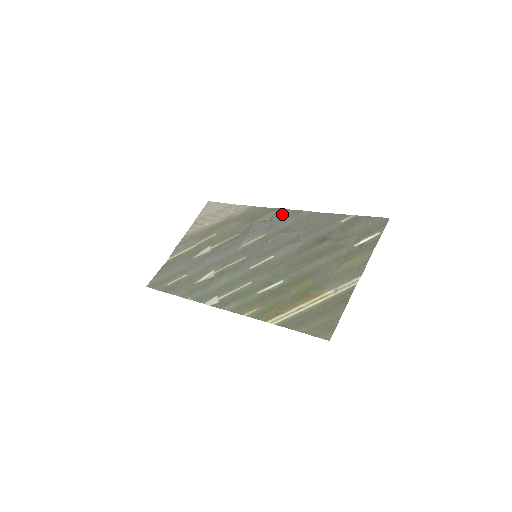
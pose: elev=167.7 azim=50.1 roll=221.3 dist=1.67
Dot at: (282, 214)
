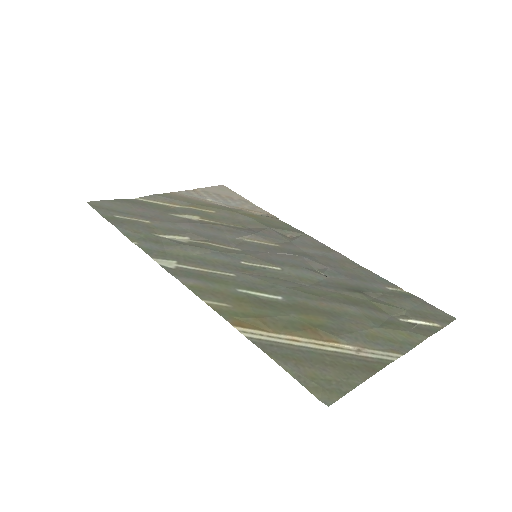
Dot at: (310, 241)
